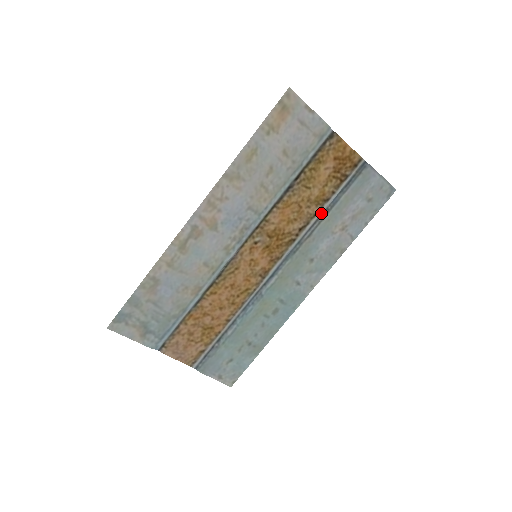
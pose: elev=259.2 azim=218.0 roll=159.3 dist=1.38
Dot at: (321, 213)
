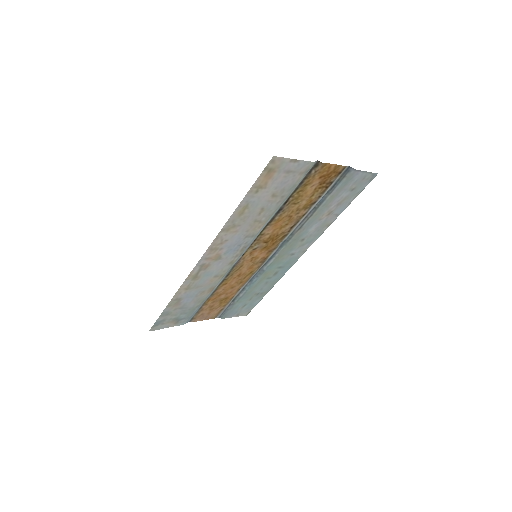
Dot at: (309, 212)
